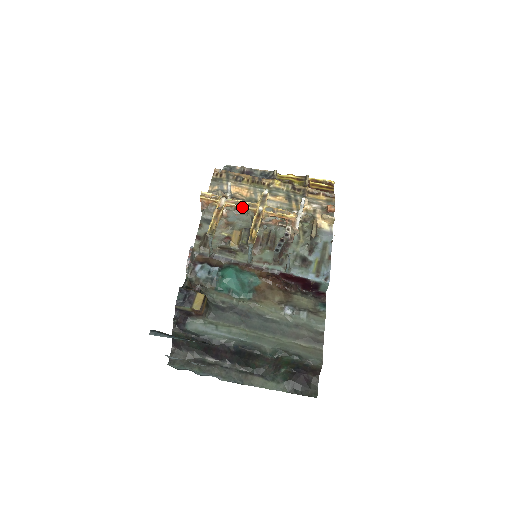
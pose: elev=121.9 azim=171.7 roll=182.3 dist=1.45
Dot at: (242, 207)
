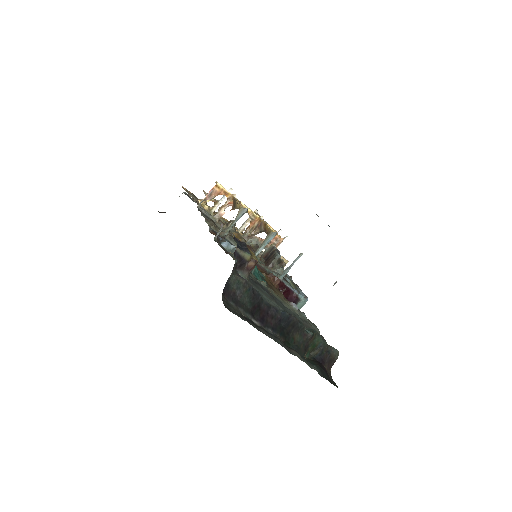
Dot at: (248, 210)
